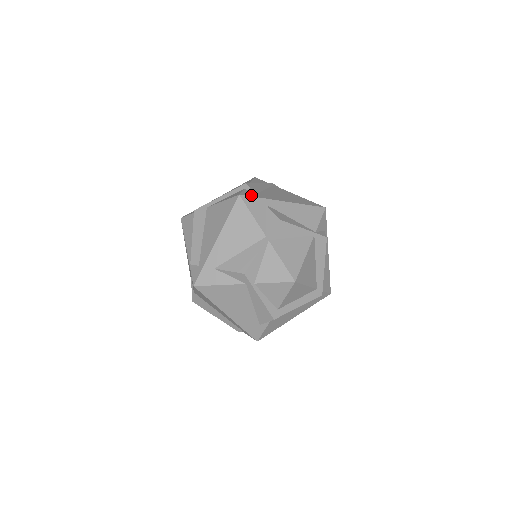
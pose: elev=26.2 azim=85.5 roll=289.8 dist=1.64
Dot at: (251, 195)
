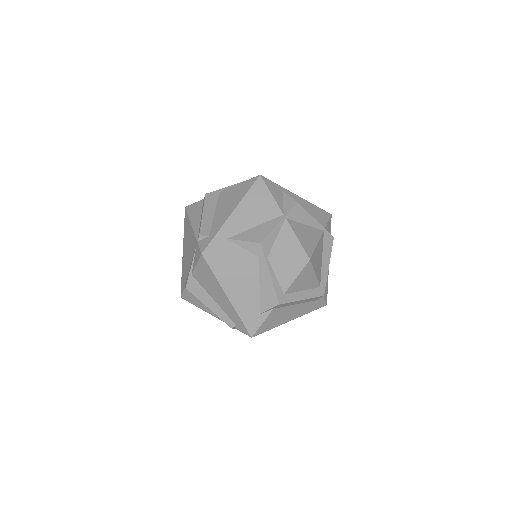
Dot at: (269, 180)
